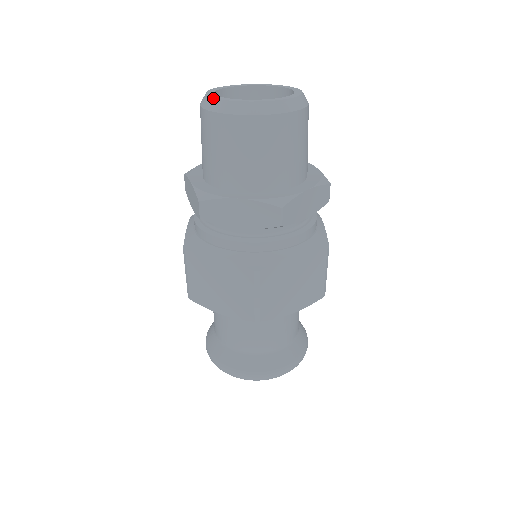
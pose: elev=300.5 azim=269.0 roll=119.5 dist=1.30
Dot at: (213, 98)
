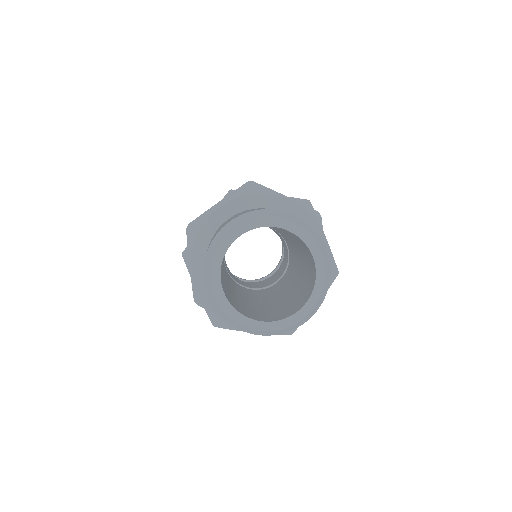
Dot at: (213, 257)
